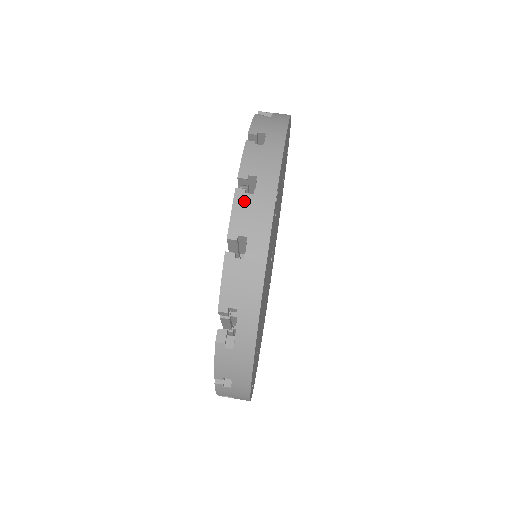
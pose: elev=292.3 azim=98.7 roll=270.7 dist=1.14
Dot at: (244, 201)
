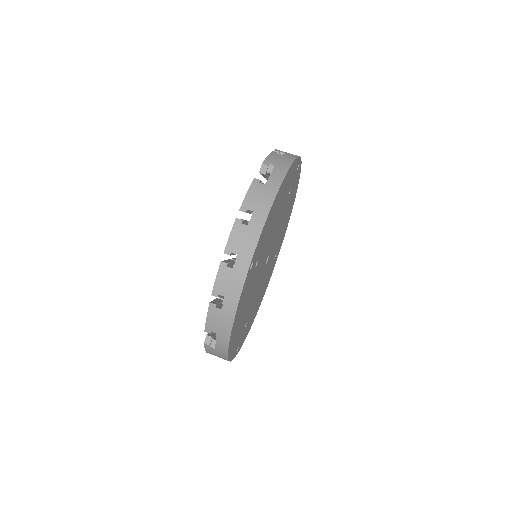
Dot at: (225, 272)
